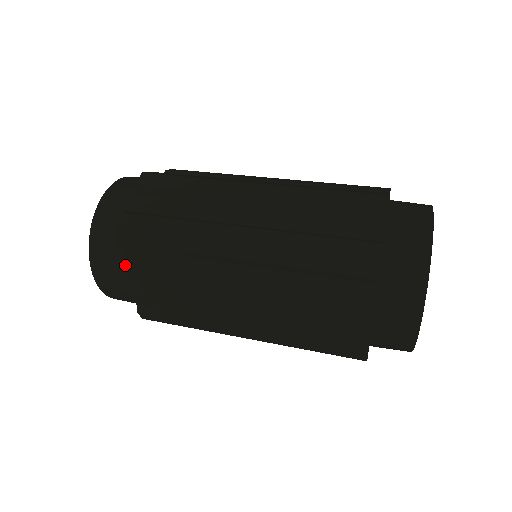
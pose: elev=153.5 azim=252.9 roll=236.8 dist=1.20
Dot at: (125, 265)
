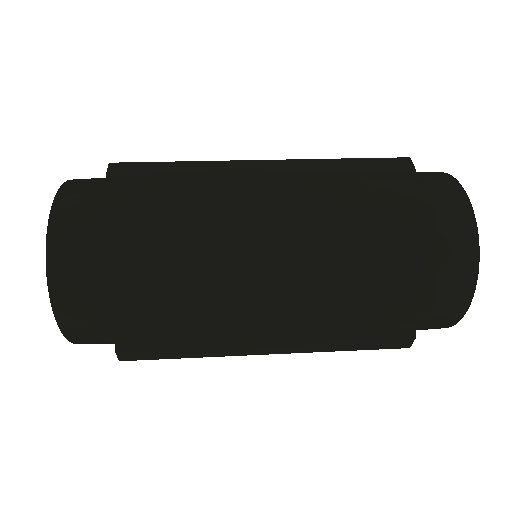
Dot at: (107, 278)
